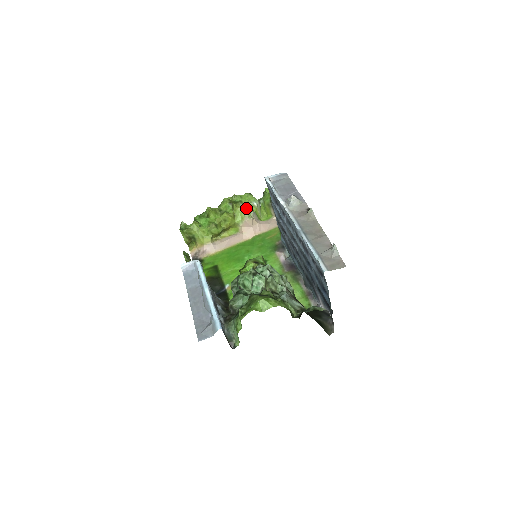
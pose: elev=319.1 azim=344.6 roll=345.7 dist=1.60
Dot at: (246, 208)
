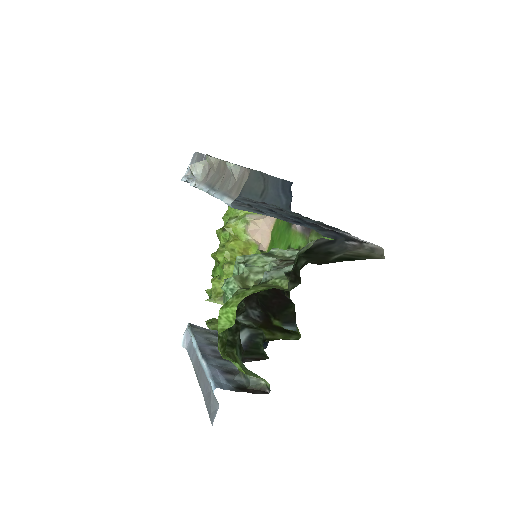
Dot at: (238, 219)
